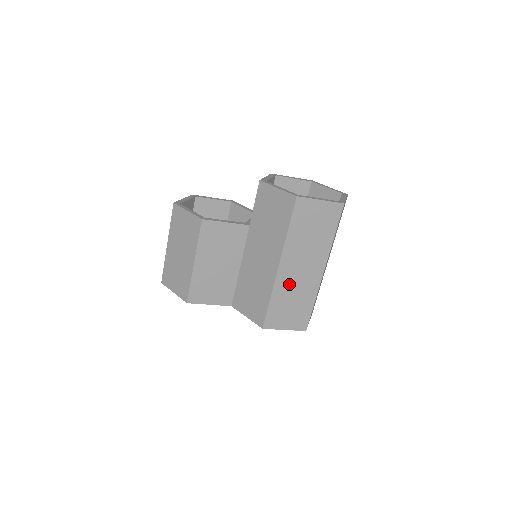
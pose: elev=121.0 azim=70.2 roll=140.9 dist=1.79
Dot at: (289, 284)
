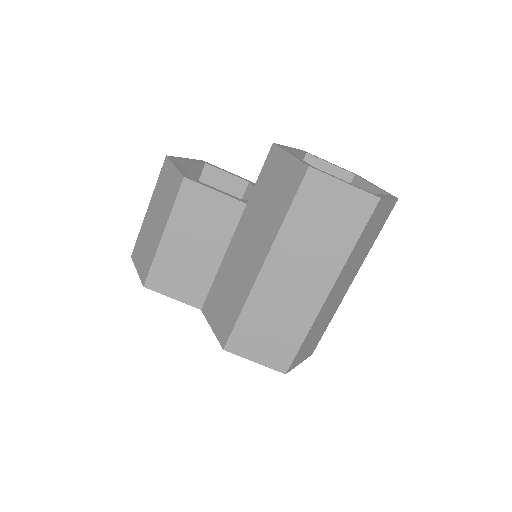
Dot at: (273, 296)
